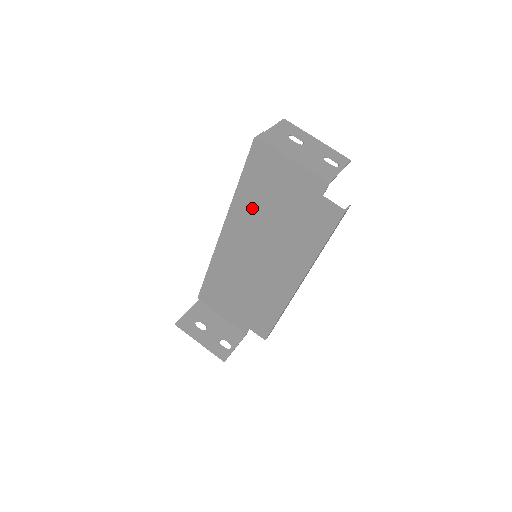
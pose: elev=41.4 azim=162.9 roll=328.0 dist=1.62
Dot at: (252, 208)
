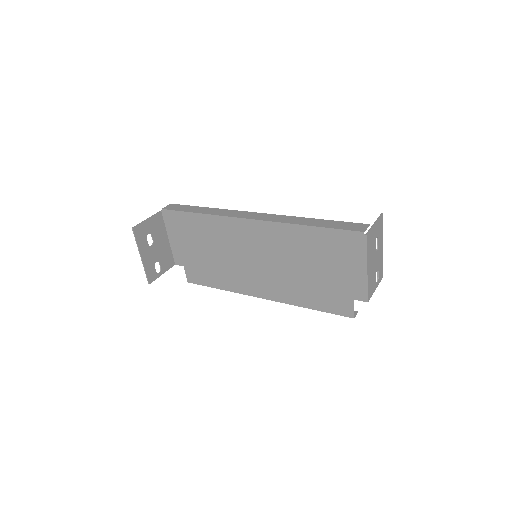
Dot at: (298, 244)
